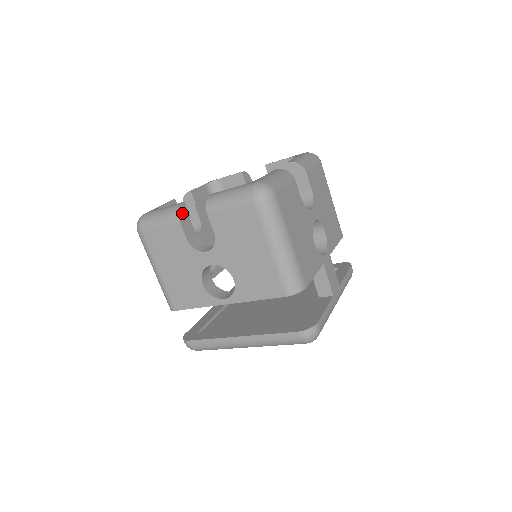
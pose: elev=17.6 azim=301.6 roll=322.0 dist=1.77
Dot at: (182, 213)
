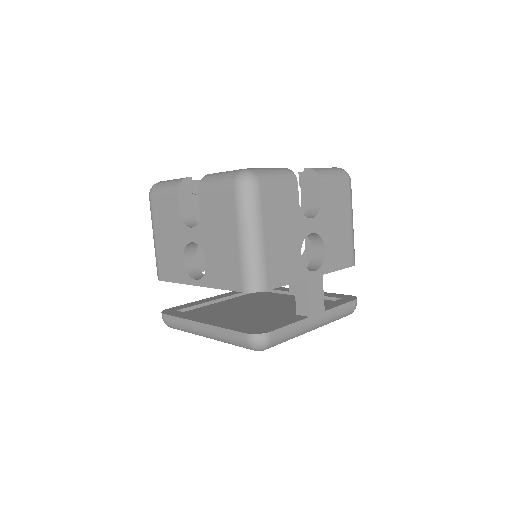
Dot at: (184, 186)
